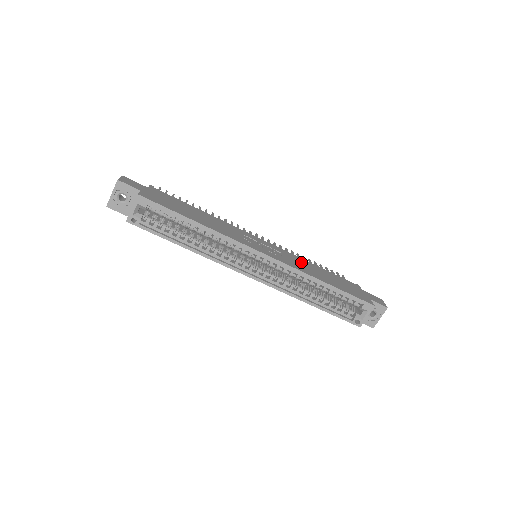
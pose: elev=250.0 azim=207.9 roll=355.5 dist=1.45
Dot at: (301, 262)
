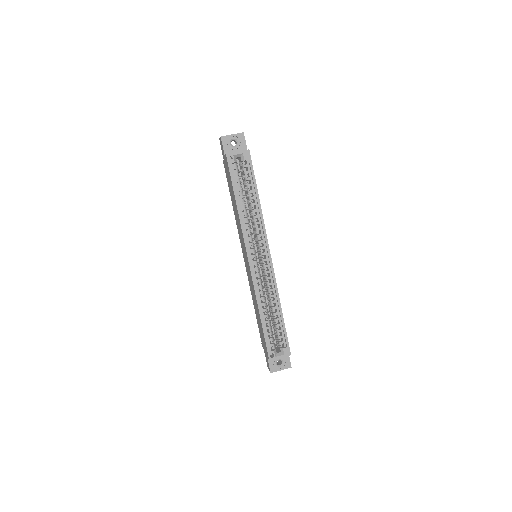
Dot at: occluded
